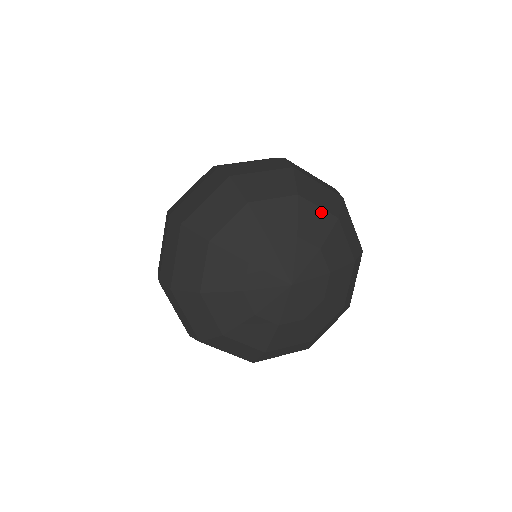
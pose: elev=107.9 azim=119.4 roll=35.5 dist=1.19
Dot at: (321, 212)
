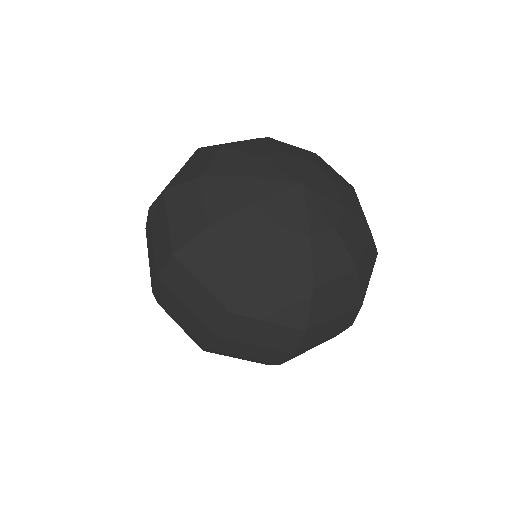
Dot at: (297, 148)
